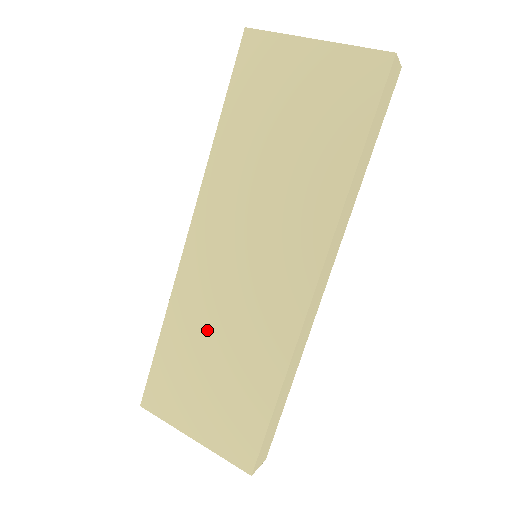
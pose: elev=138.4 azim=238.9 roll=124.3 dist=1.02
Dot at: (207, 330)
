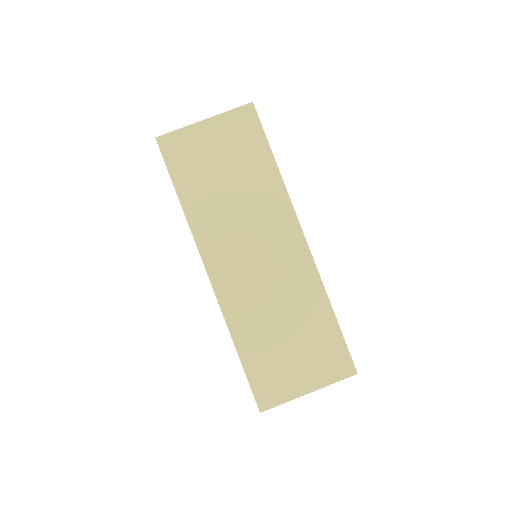
Dot at: (265, 319)
